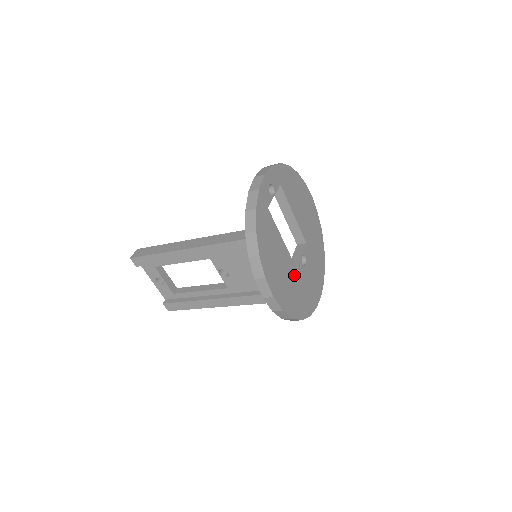
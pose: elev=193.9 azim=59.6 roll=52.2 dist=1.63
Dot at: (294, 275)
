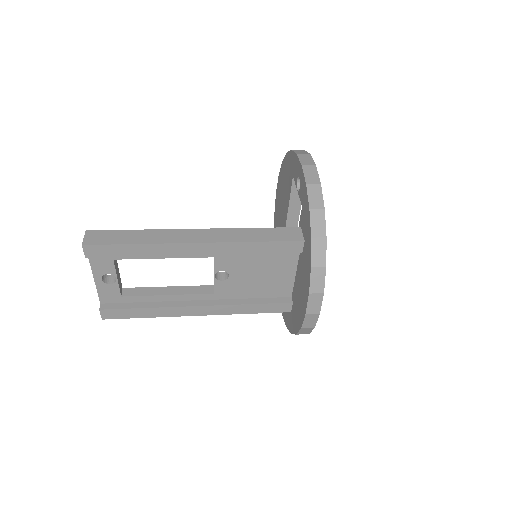
Dot at: occluded
